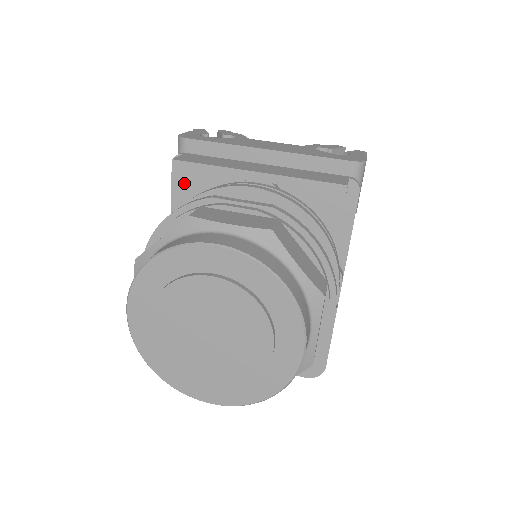
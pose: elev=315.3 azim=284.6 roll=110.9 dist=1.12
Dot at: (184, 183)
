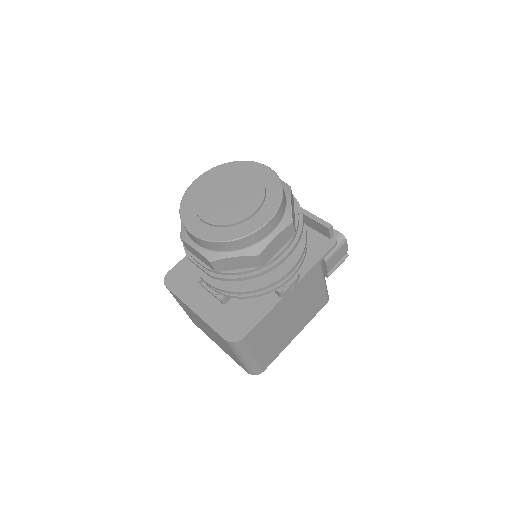
Dot at: occluded
